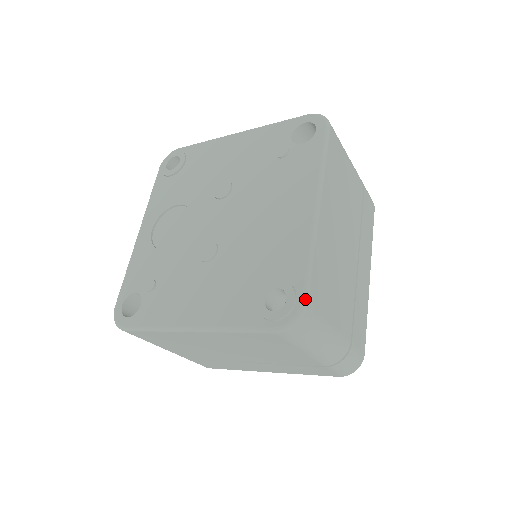
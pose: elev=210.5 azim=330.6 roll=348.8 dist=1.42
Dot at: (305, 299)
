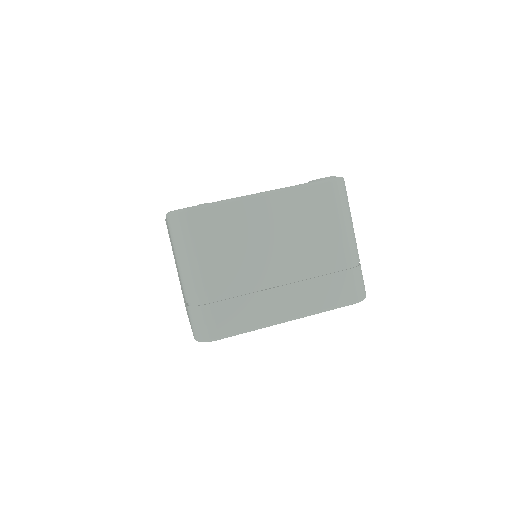
Dot at: occluded
